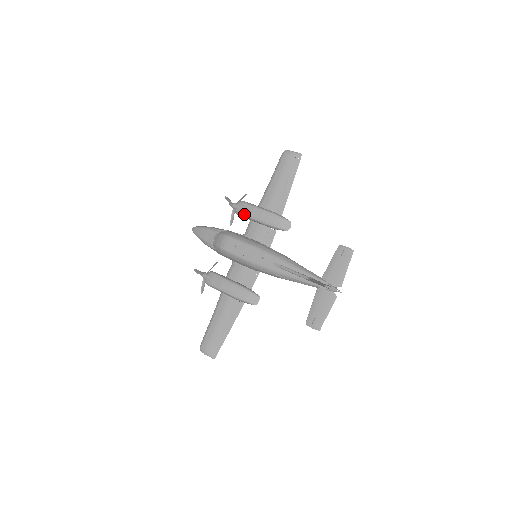
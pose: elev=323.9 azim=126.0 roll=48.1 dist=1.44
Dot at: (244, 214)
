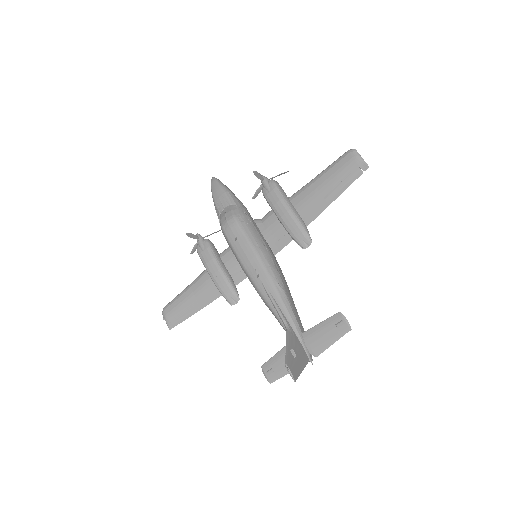
Dot at: (268, 200)
